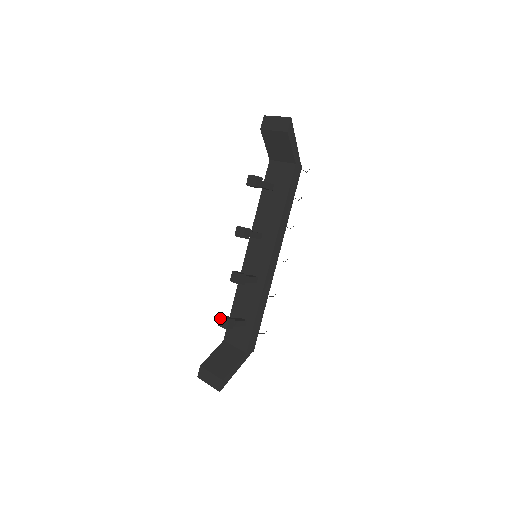
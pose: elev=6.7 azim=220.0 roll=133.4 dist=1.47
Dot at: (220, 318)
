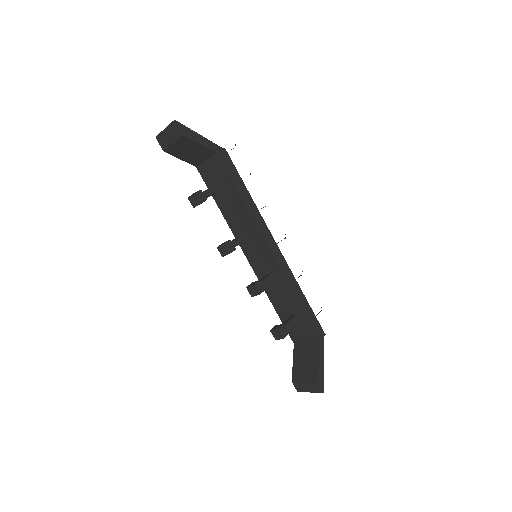
Dot at: occluded
